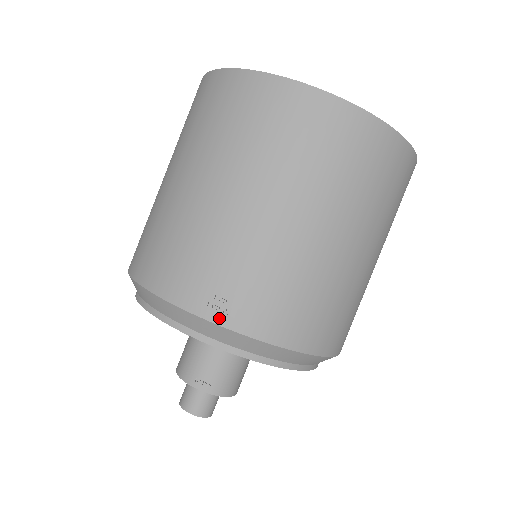
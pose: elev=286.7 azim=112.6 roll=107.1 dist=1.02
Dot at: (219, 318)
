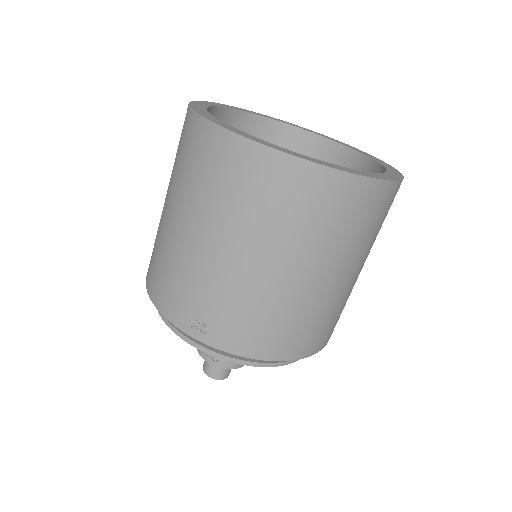
Dot at: (200, 337)
